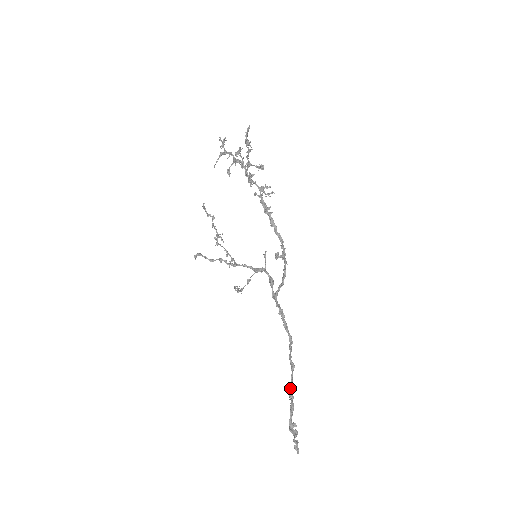
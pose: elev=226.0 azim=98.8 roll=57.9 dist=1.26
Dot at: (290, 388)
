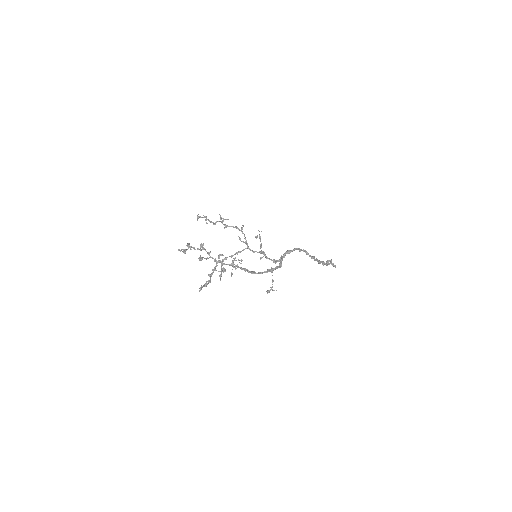
Dot at: (317, 260)
